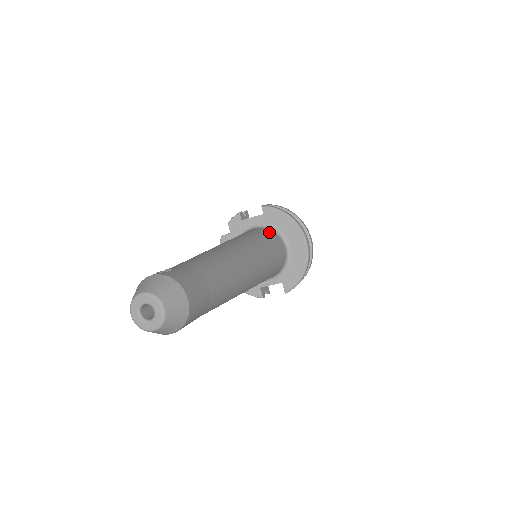
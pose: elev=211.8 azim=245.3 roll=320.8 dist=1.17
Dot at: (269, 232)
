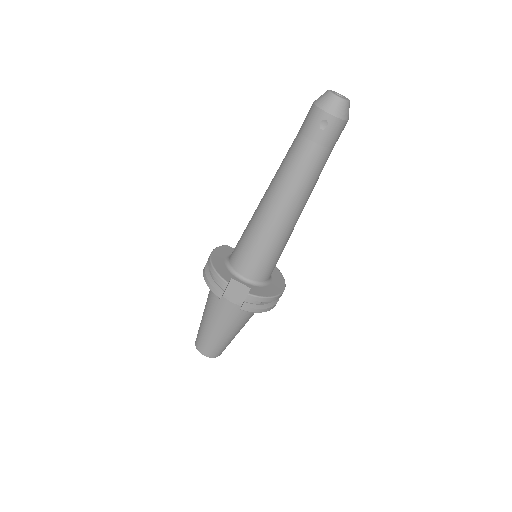
Dot at: occluded
